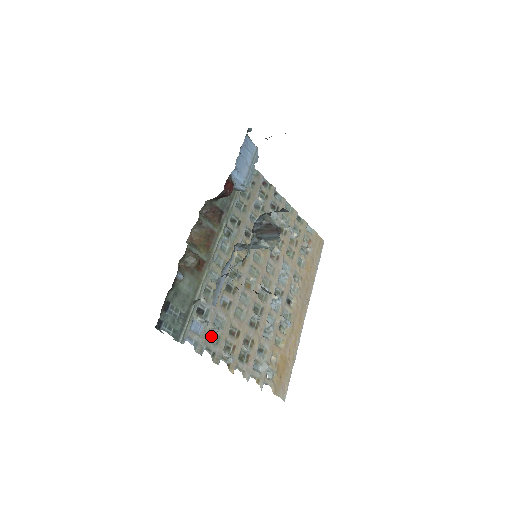
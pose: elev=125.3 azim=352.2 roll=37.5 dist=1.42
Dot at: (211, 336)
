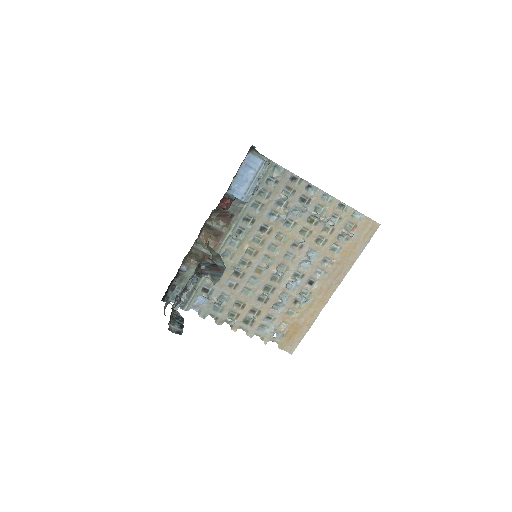
Dot at: (216, 306)
